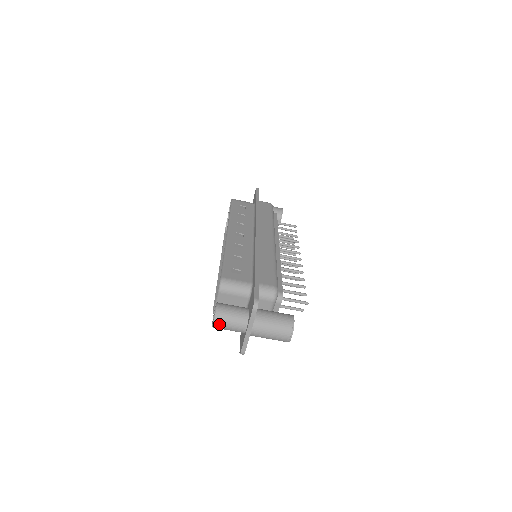
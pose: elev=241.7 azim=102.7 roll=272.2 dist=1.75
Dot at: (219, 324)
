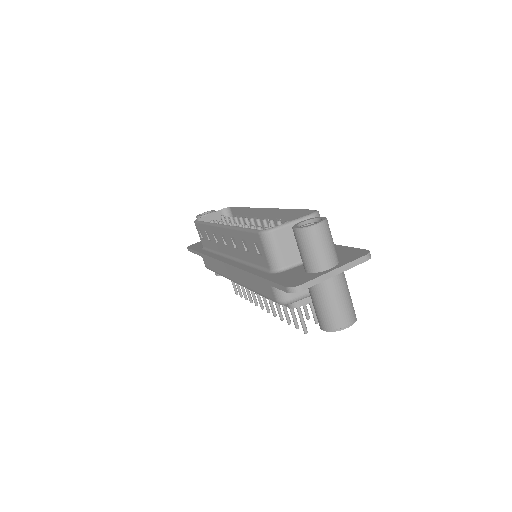
Dot at: (320, 232)
